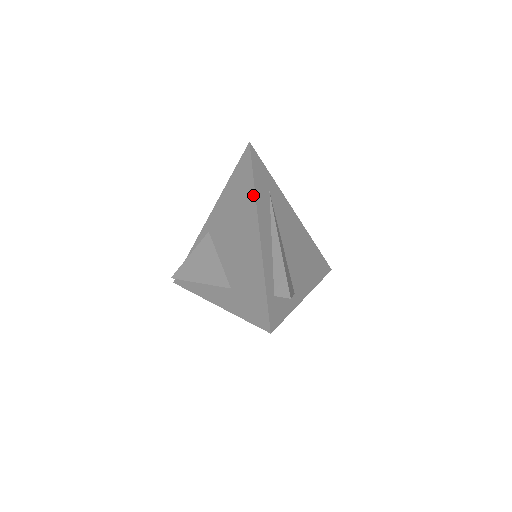
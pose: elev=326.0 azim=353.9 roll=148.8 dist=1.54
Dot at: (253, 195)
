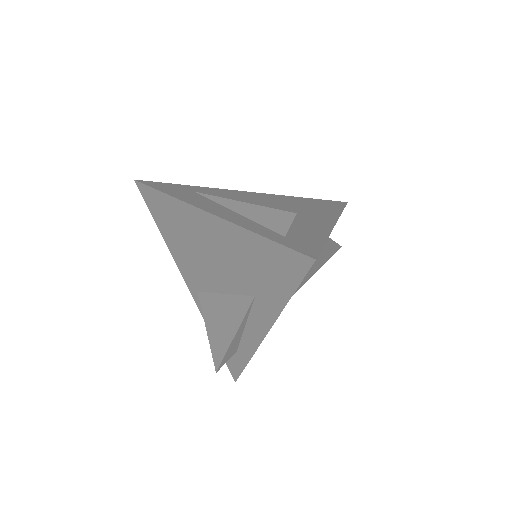
Dot at: (175, 201)
